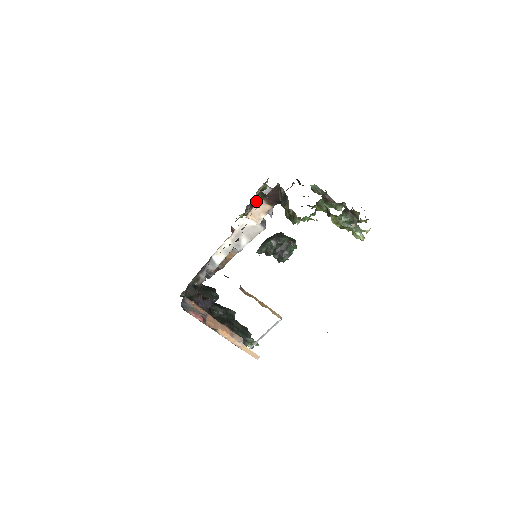
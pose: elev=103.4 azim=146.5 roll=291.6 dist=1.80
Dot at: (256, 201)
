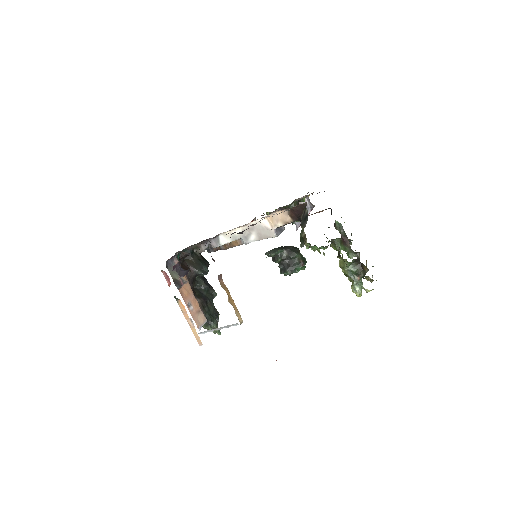
Dot at: occluded
